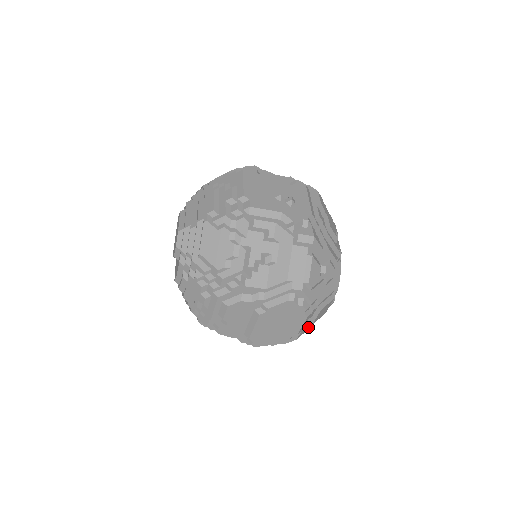
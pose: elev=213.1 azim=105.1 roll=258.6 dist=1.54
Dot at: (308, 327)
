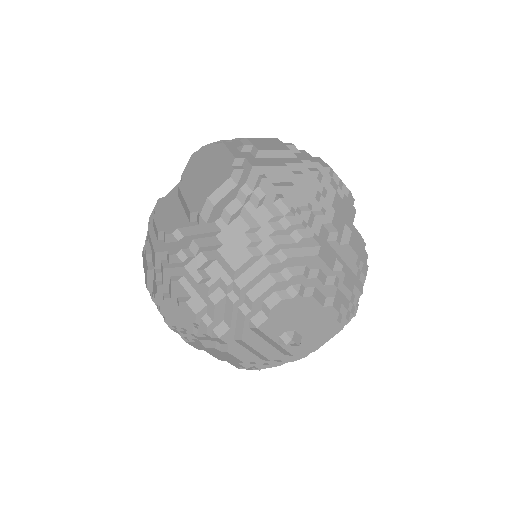
Dot at: (274, 164)
